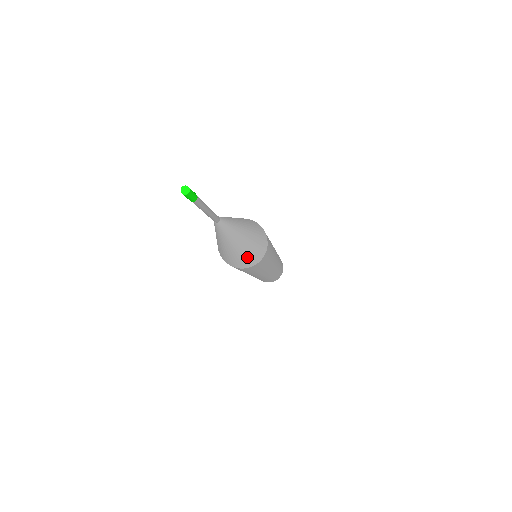
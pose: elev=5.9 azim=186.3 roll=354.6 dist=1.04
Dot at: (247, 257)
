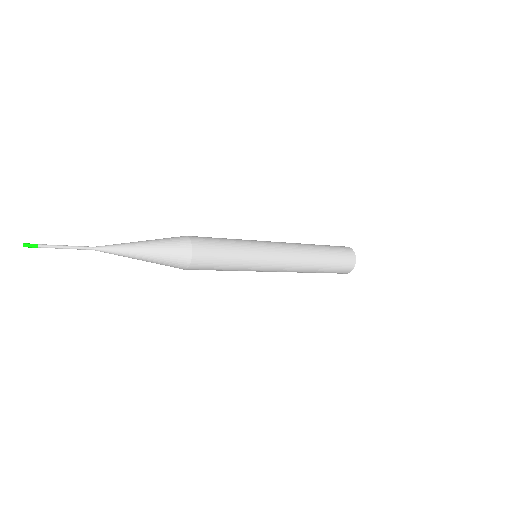
Dot at: (168, 261)
